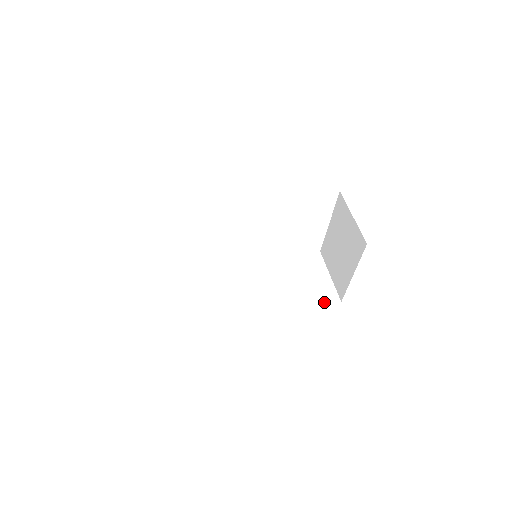
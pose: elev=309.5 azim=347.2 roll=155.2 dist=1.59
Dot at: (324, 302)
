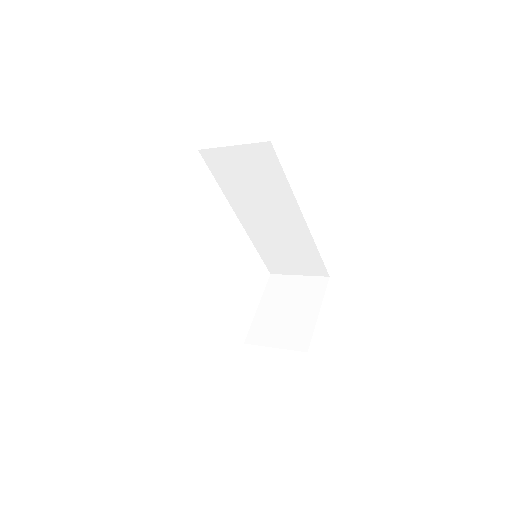
Dot at: occluded
